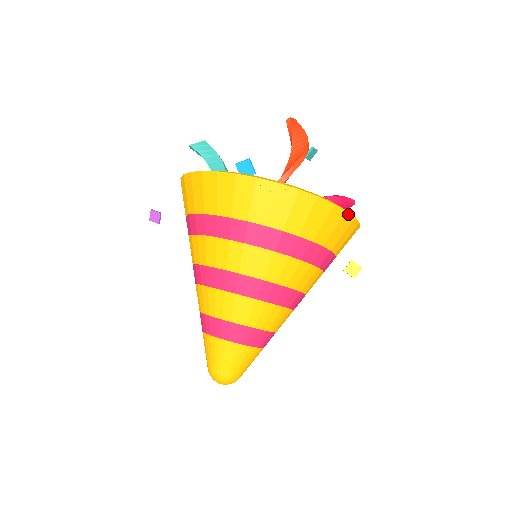
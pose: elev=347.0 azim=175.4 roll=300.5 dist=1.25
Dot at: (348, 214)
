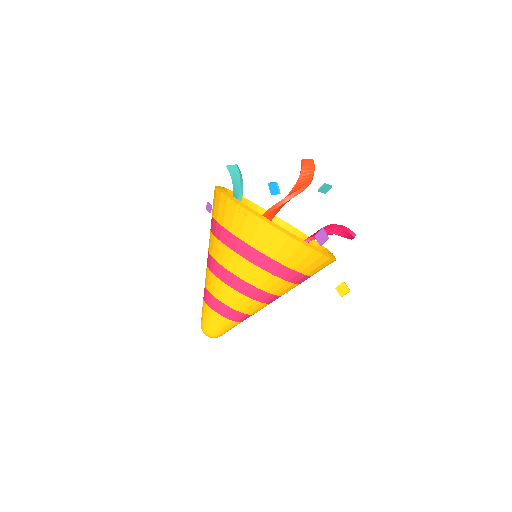
Dot at: (305, 246)
